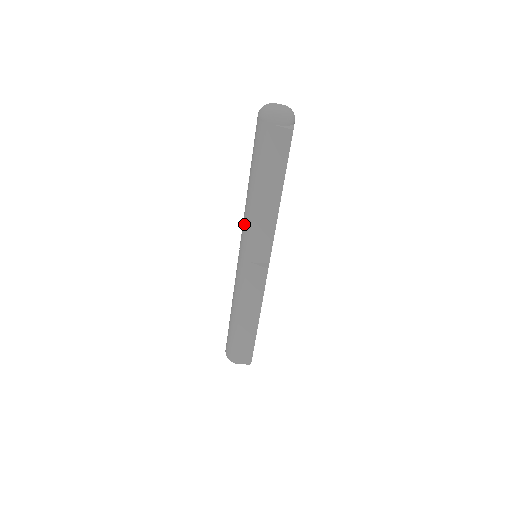
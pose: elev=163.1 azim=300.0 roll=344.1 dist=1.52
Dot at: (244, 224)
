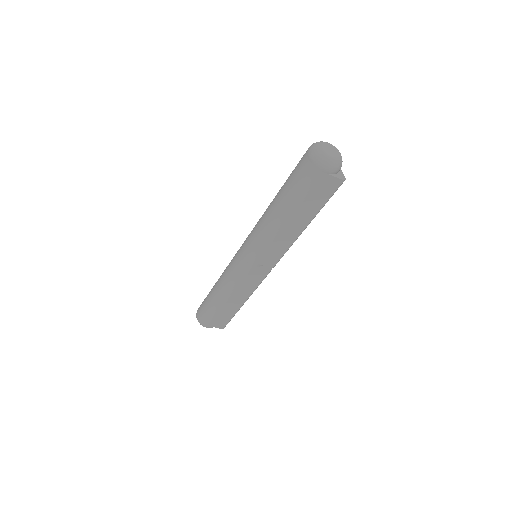
Dot at: (260, 239)
